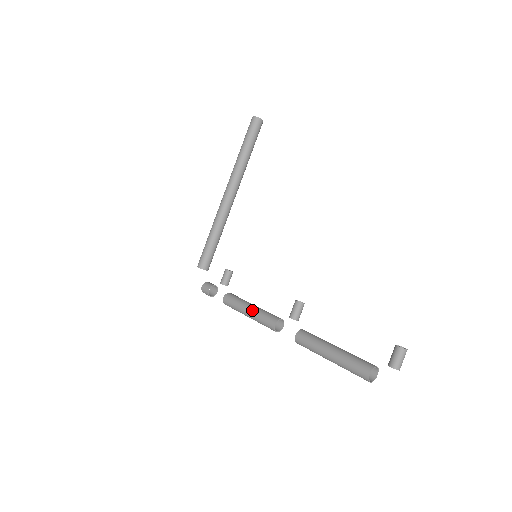
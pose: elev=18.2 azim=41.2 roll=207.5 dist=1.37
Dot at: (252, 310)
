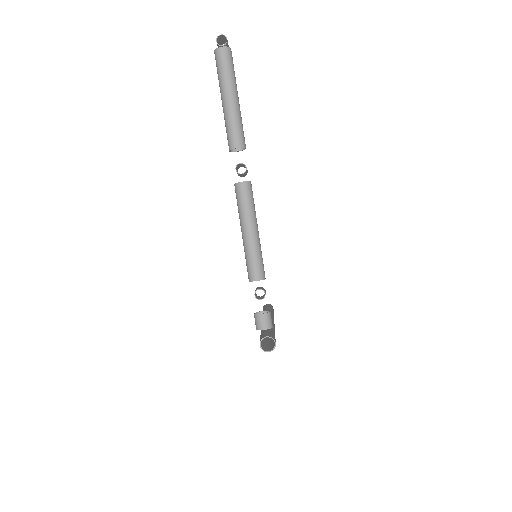
Dot at: (241, 226)
